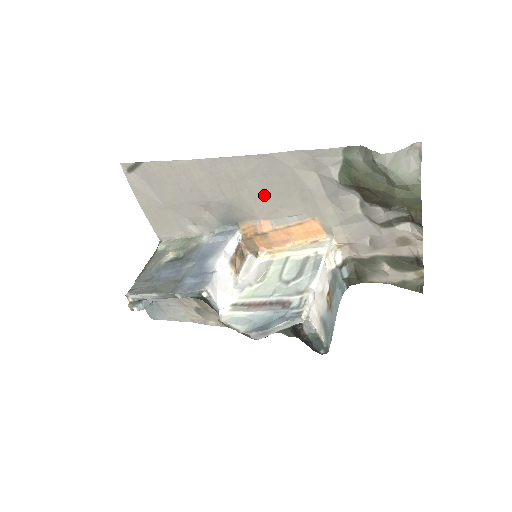
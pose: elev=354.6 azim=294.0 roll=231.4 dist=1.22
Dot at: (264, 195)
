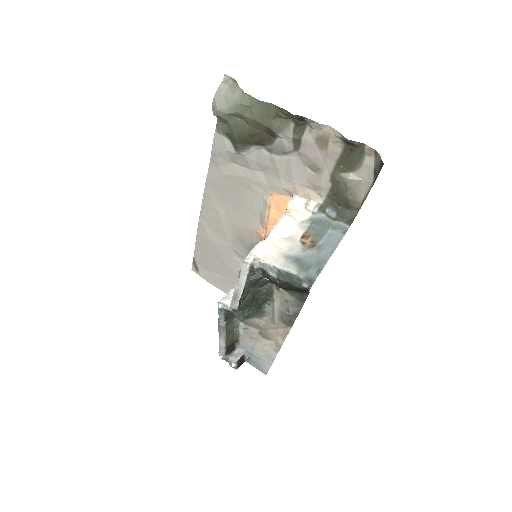
Dot at: (237, 210)
